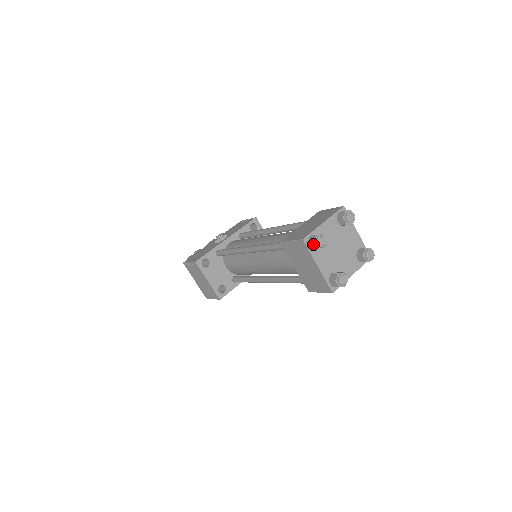
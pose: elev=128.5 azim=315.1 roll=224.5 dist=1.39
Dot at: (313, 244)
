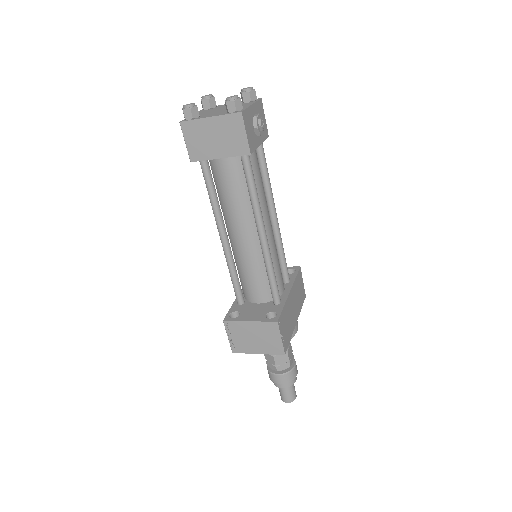
Dot at: (185, 112)
